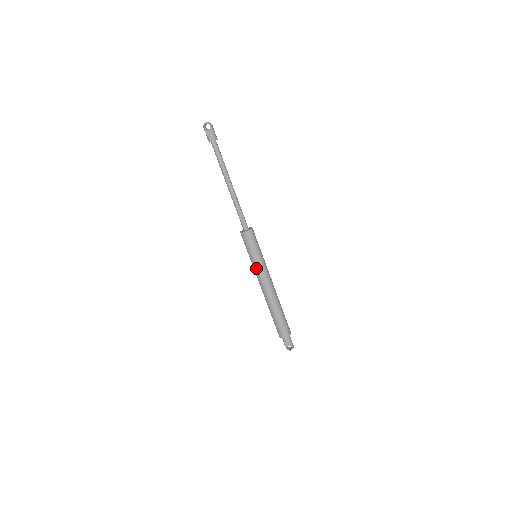
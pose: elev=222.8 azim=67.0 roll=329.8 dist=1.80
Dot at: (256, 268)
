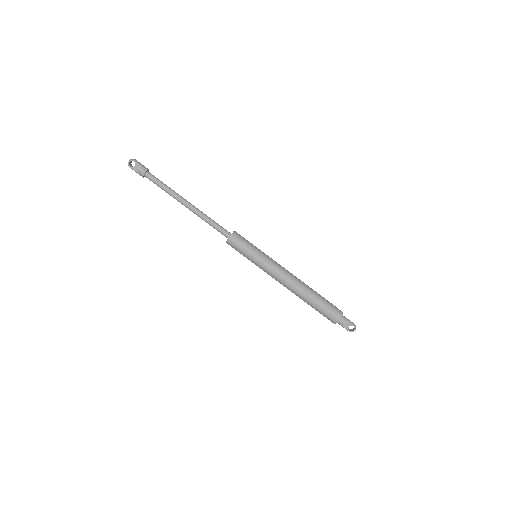
Dot at: (263, 267)
